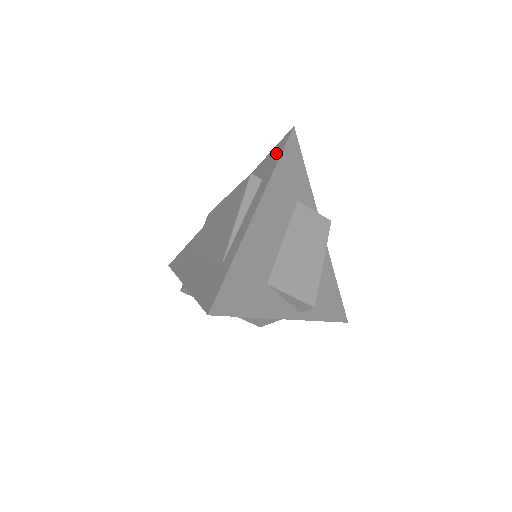
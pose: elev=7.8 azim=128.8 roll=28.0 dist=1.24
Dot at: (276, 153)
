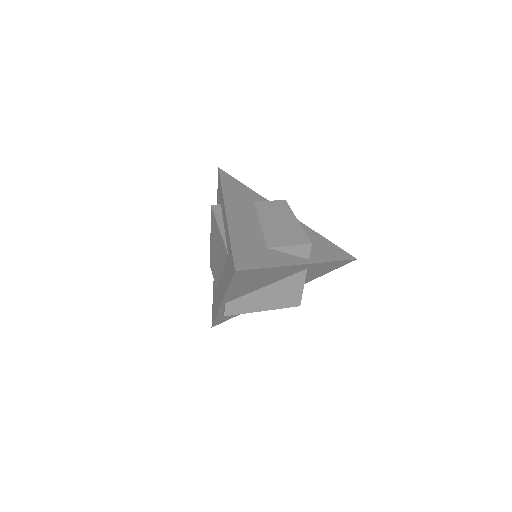
Dot at: (219, 187)
